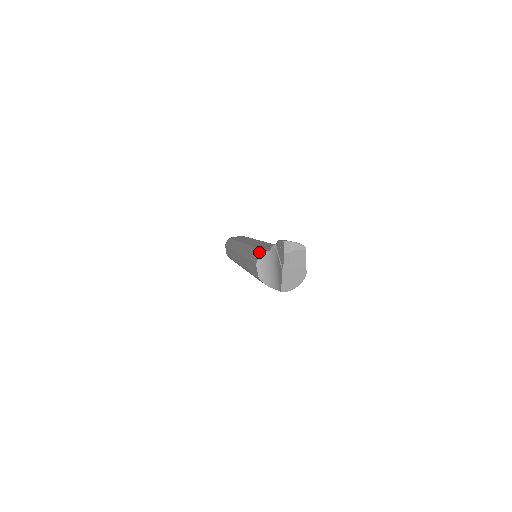
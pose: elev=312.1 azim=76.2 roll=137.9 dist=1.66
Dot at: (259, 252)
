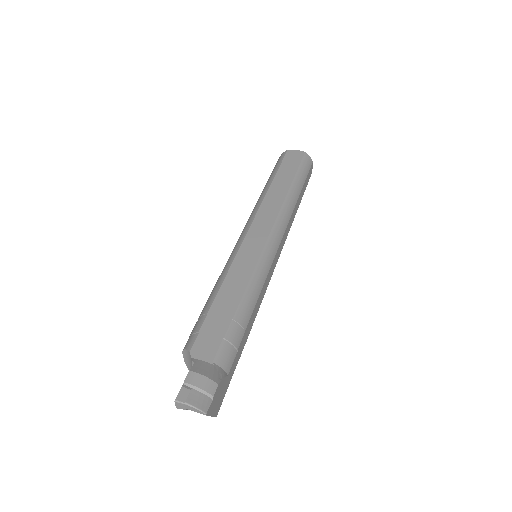
Dot at: (194, 335)
